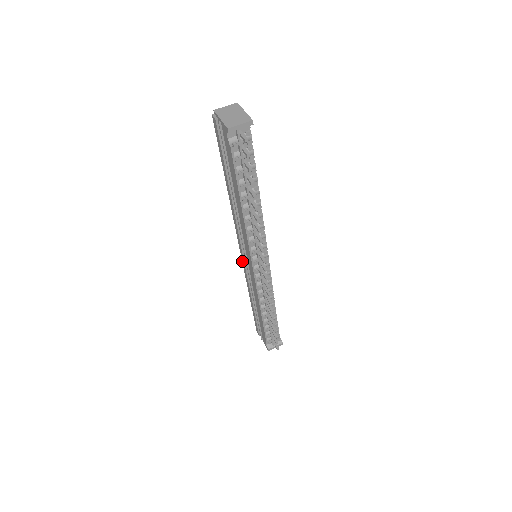
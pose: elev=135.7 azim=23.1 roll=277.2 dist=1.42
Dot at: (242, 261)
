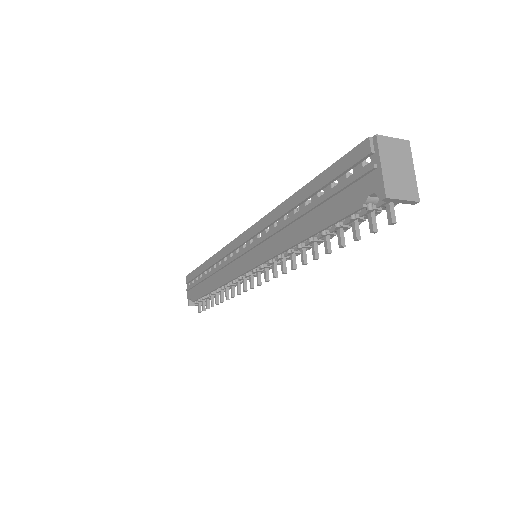
Dot at: (233, 241)
